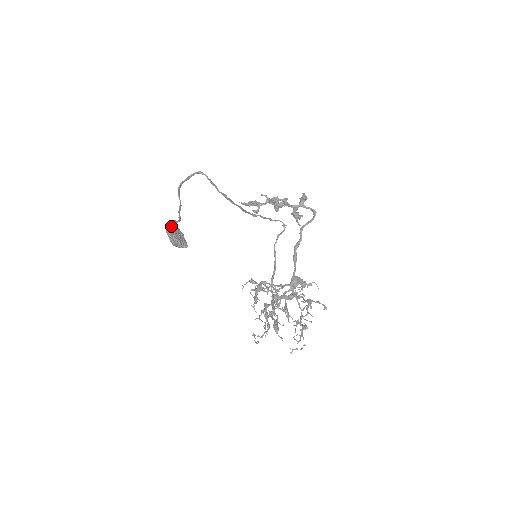
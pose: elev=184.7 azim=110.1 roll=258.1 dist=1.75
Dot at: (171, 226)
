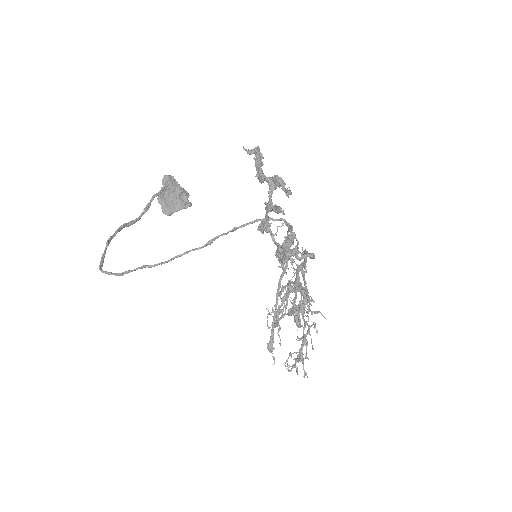
Dot at: occluded
